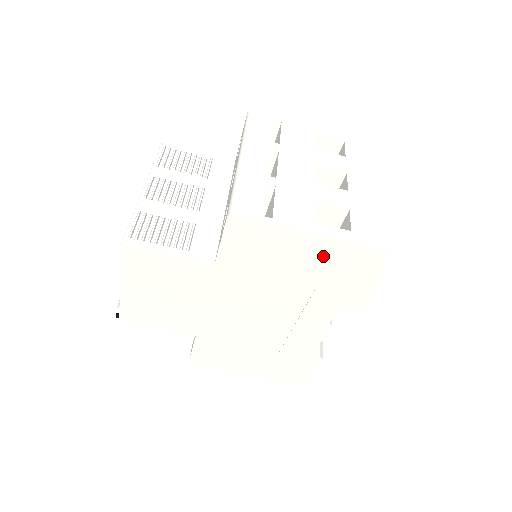
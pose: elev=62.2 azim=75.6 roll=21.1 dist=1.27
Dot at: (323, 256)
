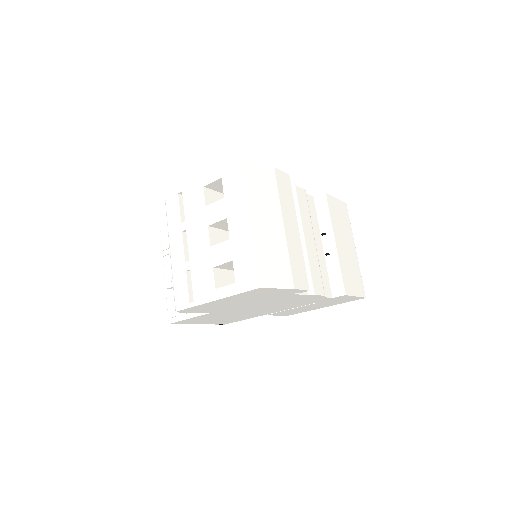
Dot at: (239, 298)
